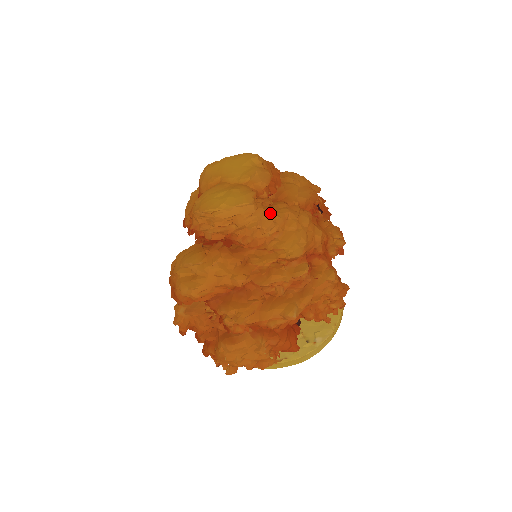
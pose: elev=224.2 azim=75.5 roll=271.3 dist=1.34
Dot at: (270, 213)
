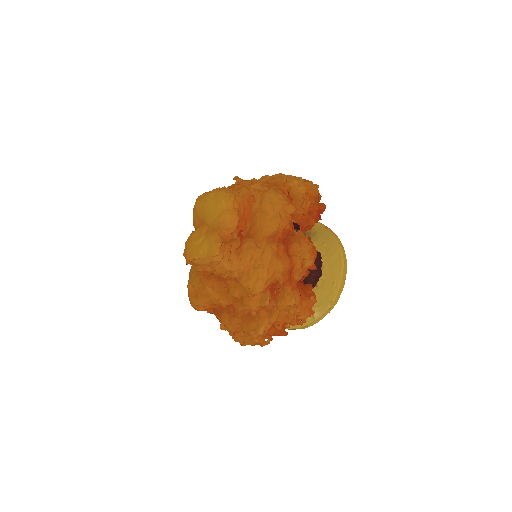
Dot at: (236, 257)
